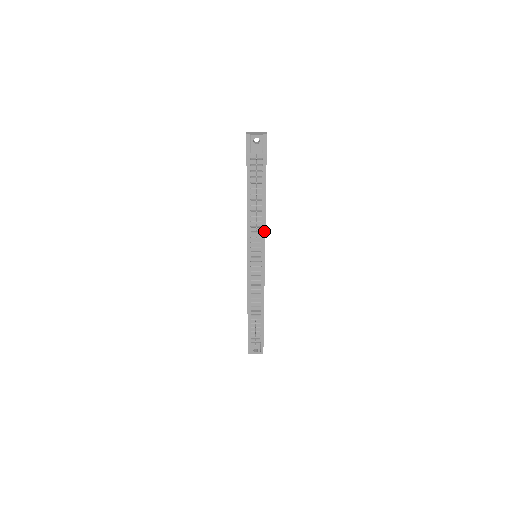
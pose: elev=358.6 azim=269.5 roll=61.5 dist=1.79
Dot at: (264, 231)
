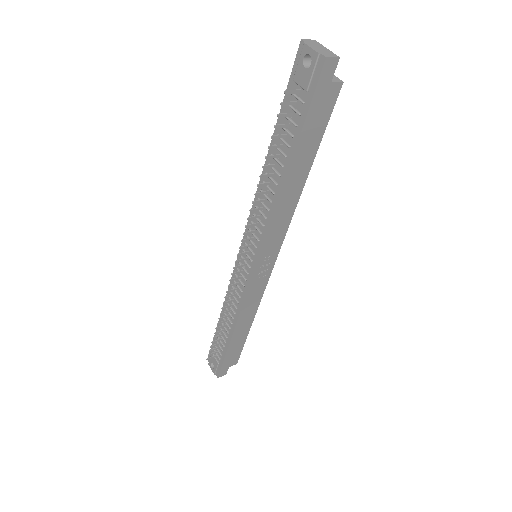
Dot at: (267, 227)
